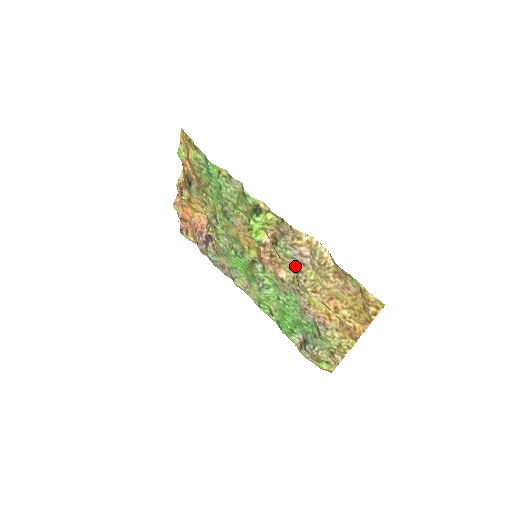
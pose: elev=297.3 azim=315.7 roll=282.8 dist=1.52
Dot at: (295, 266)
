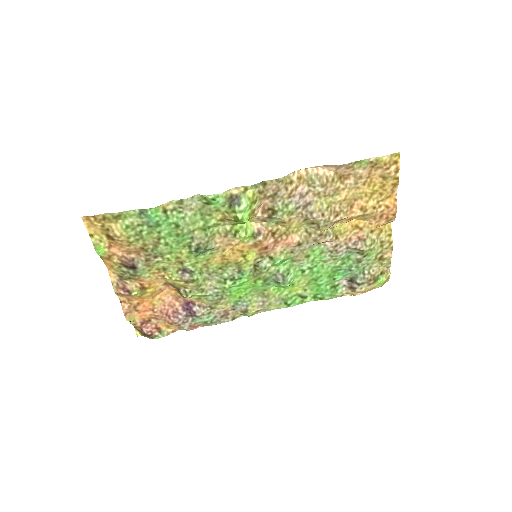
Dot at: (304, 214)
